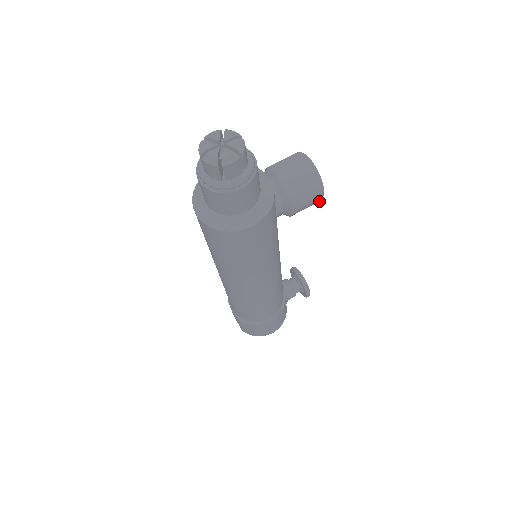
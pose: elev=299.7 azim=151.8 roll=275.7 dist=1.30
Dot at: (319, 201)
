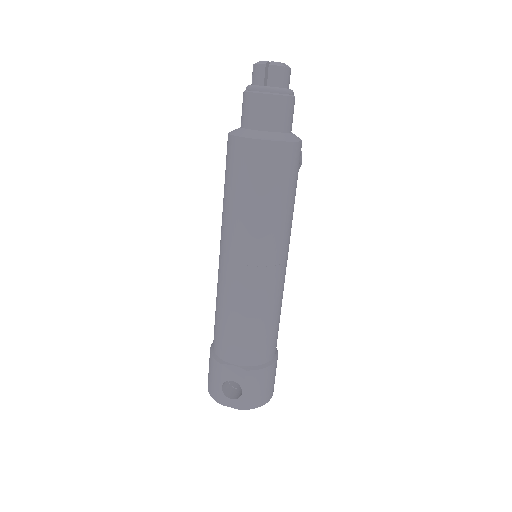
Dot at: occluded
